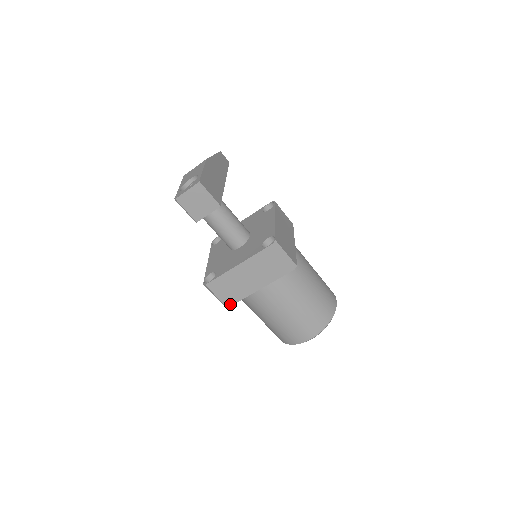
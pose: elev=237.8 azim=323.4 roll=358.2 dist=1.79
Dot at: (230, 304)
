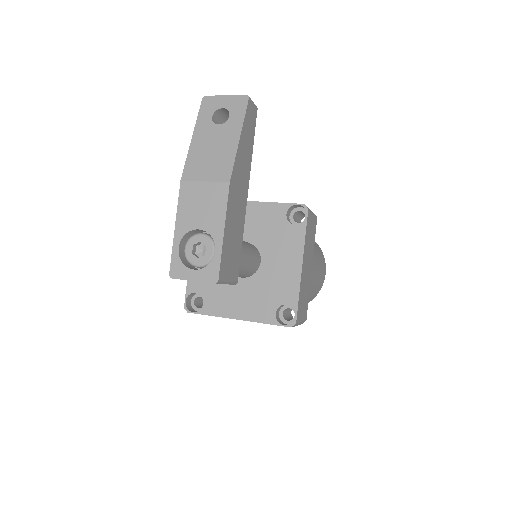
Dot at: occluded
